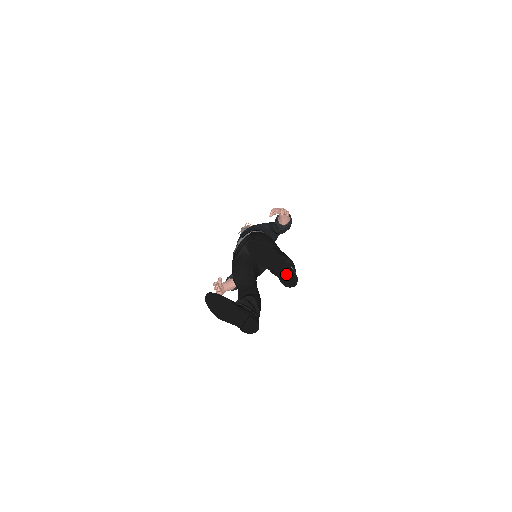
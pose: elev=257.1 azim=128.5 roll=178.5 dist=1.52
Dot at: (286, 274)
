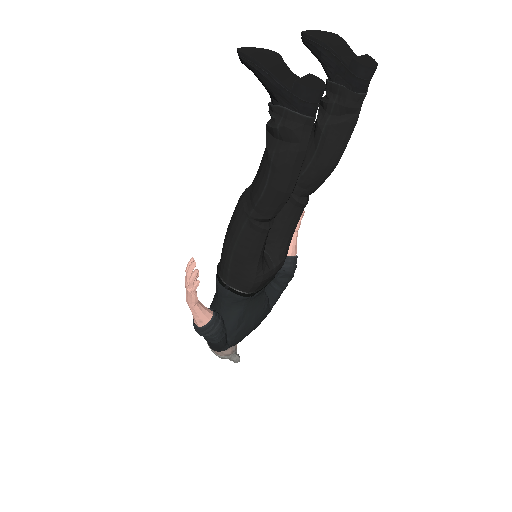
Dot at: (360, 56)
